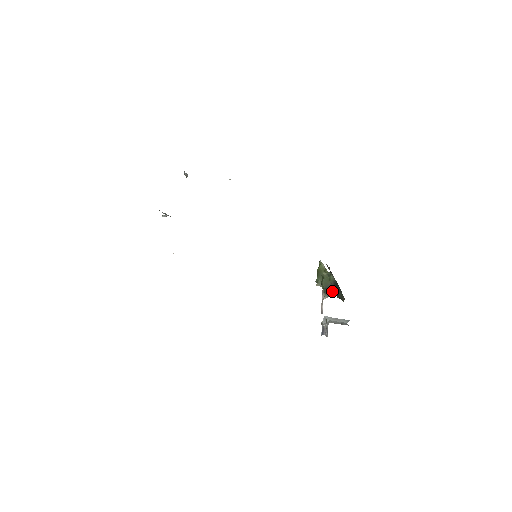
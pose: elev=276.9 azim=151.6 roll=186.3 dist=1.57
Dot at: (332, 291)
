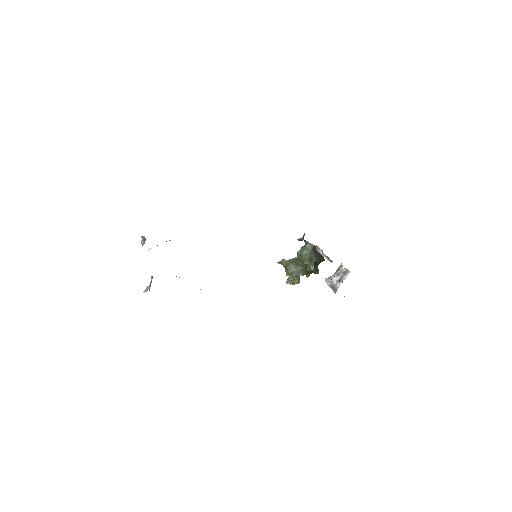
Dot at: (314, 258)
